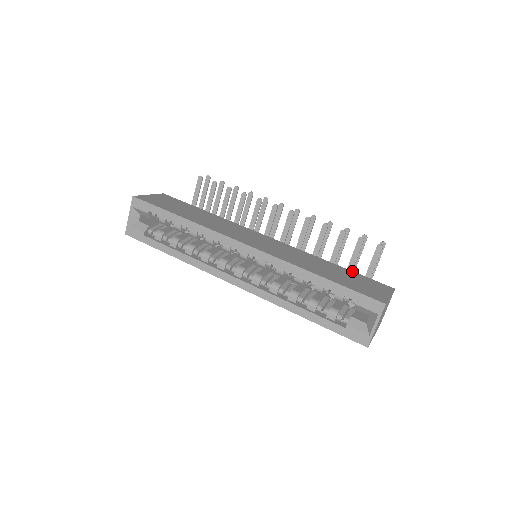
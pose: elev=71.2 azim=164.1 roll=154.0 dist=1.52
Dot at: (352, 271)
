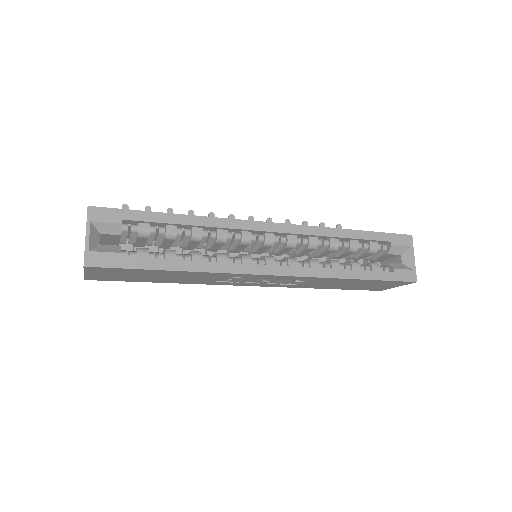
Dot at: occluded
